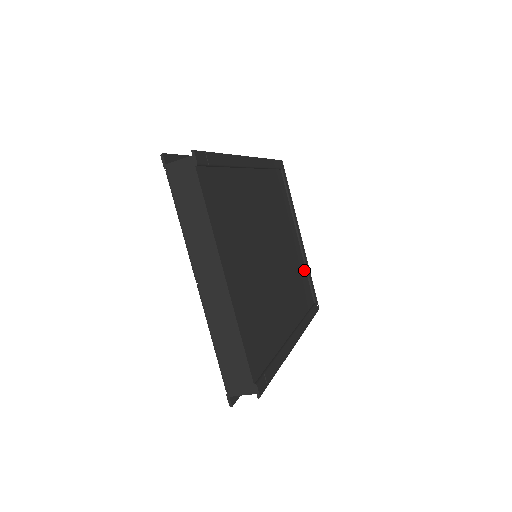
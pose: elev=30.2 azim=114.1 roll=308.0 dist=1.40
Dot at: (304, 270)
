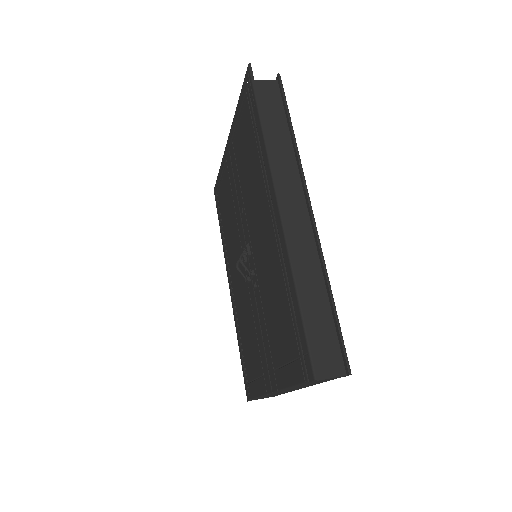
Dot at: occluded
